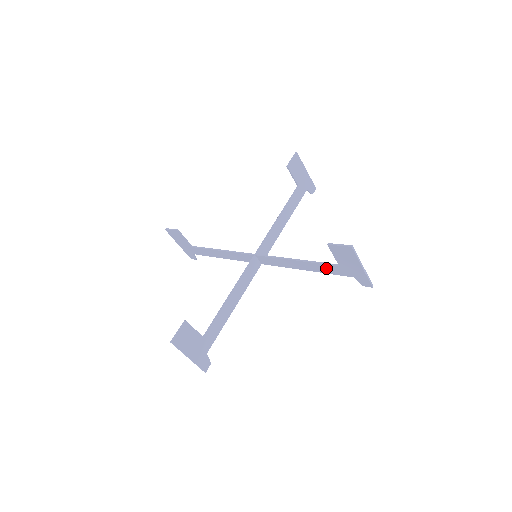
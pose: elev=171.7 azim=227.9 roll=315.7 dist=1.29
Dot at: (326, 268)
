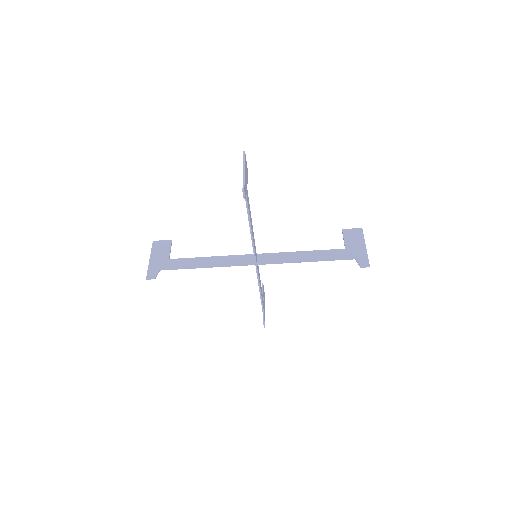
Dot at: (331, 254)
